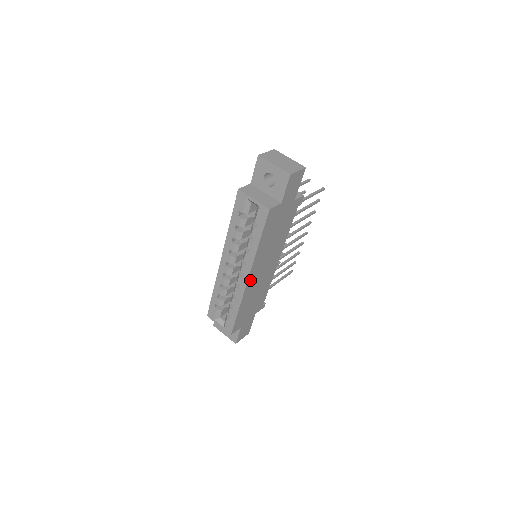
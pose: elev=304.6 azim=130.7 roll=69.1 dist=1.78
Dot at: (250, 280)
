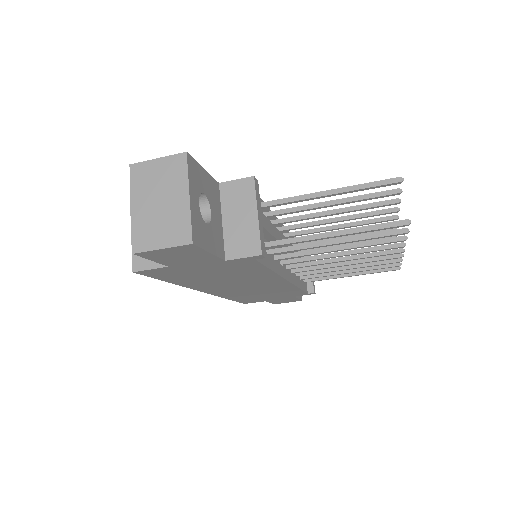
Dot at: (214, 291)
